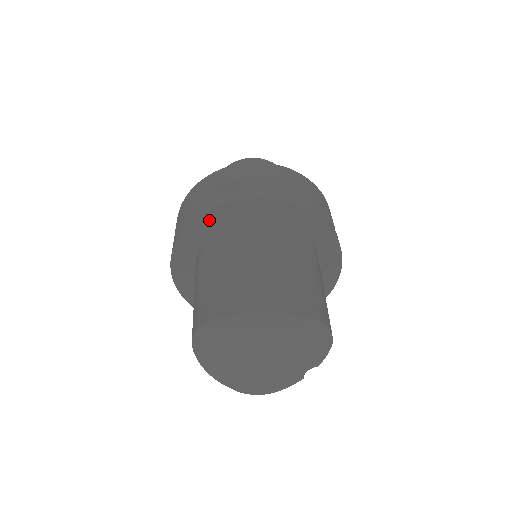
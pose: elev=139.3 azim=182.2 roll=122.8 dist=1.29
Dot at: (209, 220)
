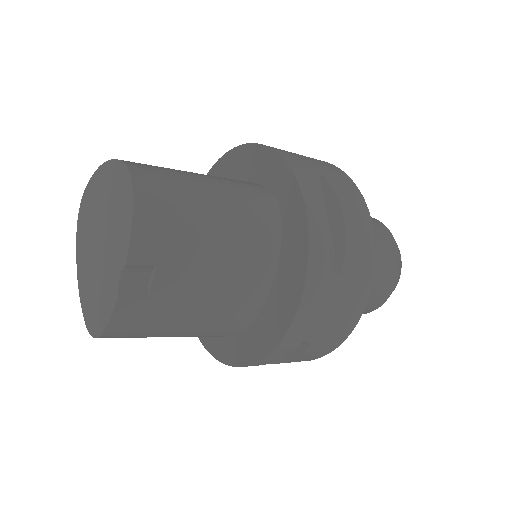
Dot at: occluded
